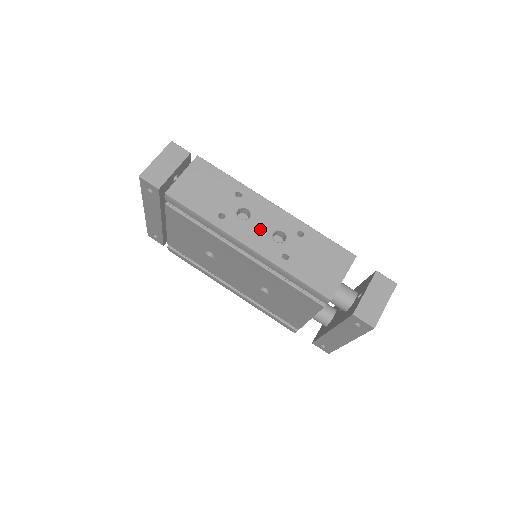
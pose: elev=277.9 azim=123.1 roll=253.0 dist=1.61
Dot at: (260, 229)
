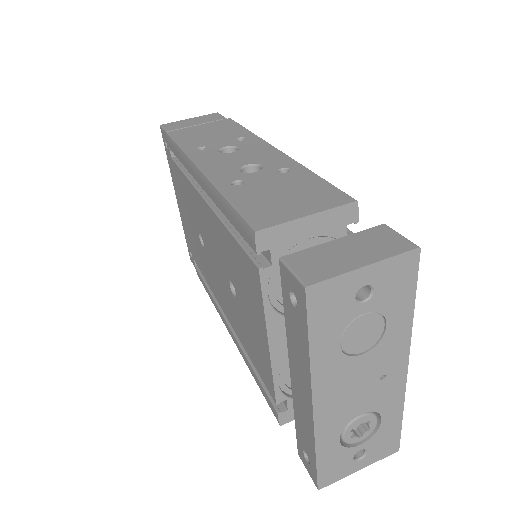
Dot at: (233, 160)
